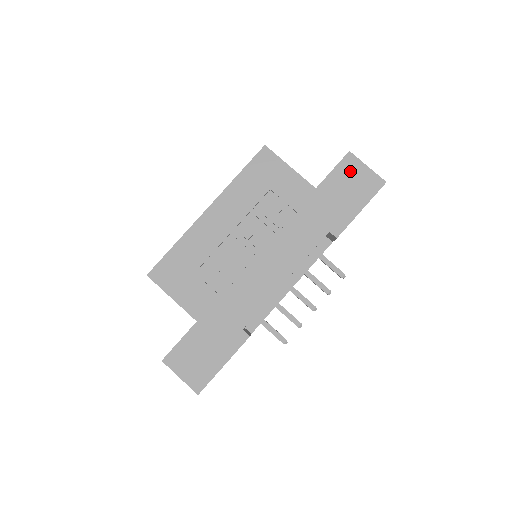
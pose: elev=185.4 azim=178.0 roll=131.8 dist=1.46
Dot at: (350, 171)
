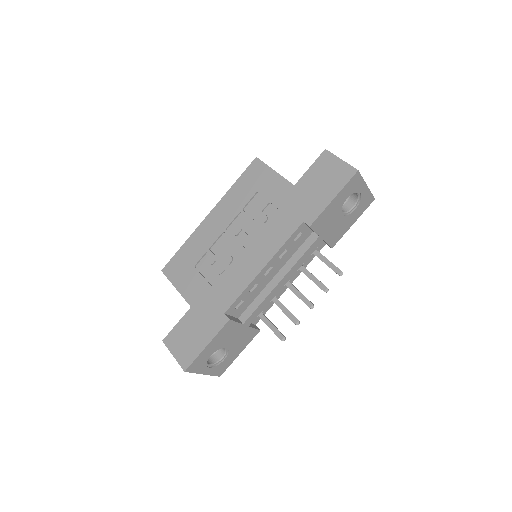
Dot at: (325, 166)
